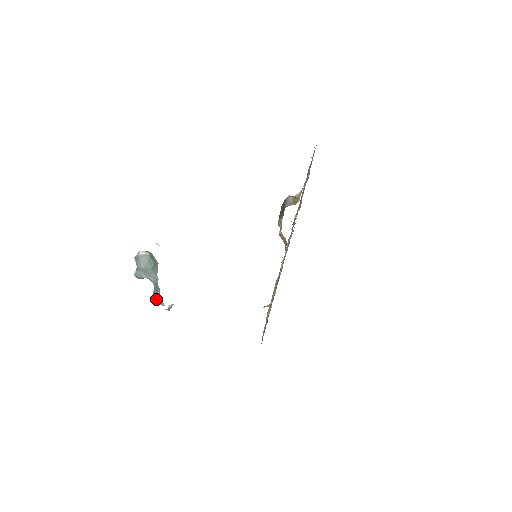
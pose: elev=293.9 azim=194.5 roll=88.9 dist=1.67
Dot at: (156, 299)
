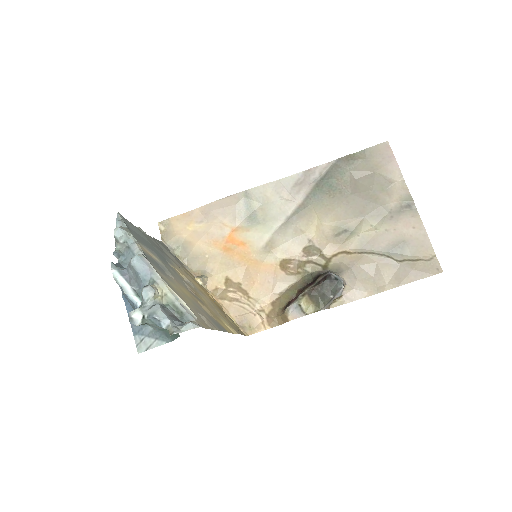
Dot at: (121, 290)
